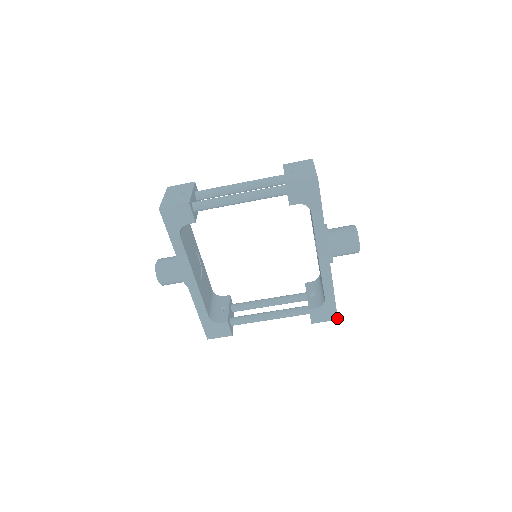
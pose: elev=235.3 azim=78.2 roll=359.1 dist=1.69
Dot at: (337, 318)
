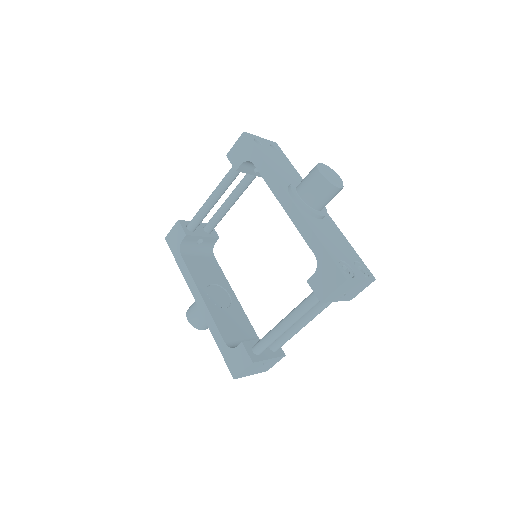
Dot at: (344, 278)
